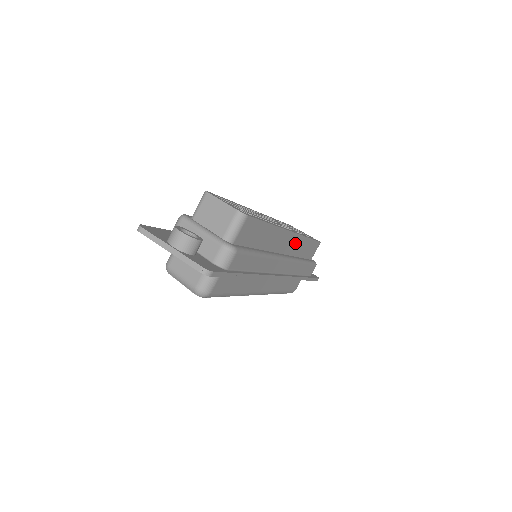
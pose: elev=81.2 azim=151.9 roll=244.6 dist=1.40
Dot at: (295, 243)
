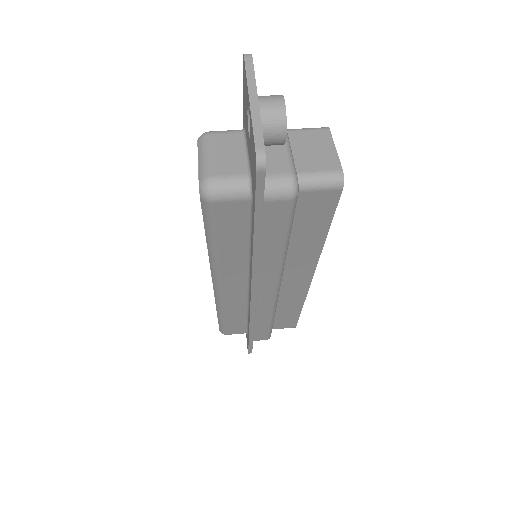
Dot at: (295, 292)
